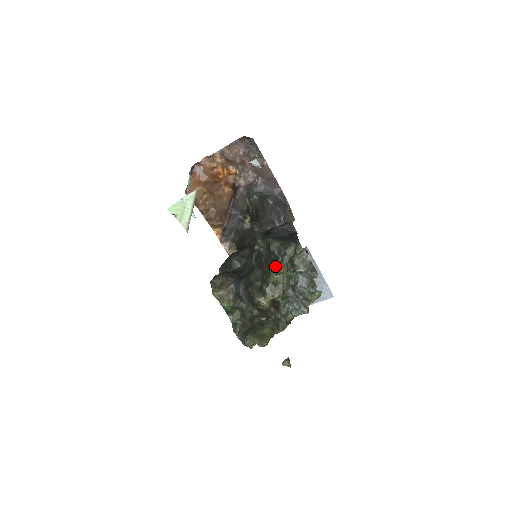
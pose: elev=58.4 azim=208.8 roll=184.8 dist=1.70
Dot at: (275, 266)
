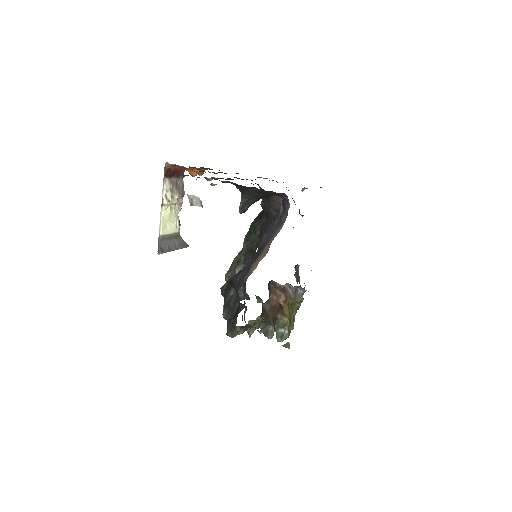
Dot at: occluded
